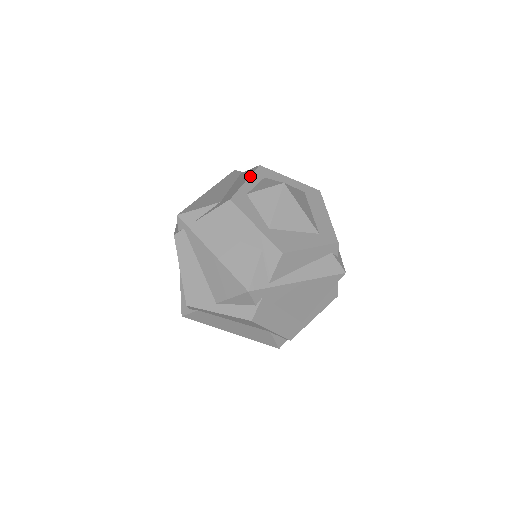
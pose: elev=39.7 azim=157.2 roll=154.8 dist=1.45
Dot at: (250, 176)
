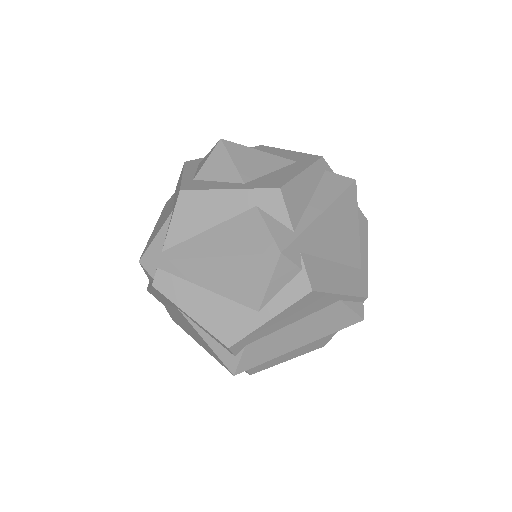
Dot at: (183, 170)
